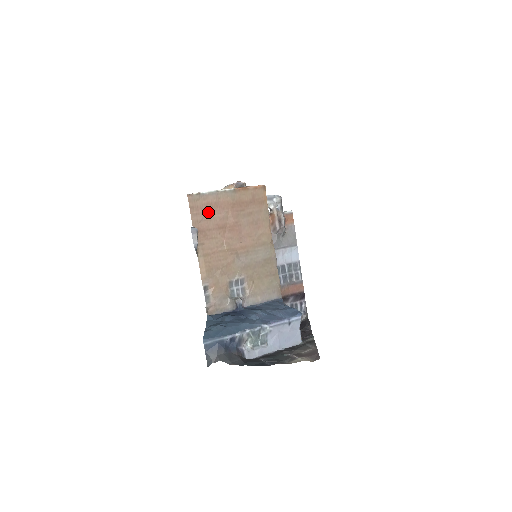
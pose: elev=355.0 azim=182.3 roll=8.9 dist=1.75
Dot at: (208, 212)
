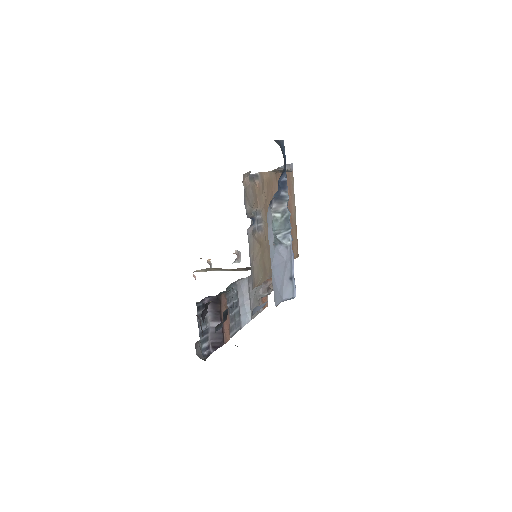
Dot at: occluded
